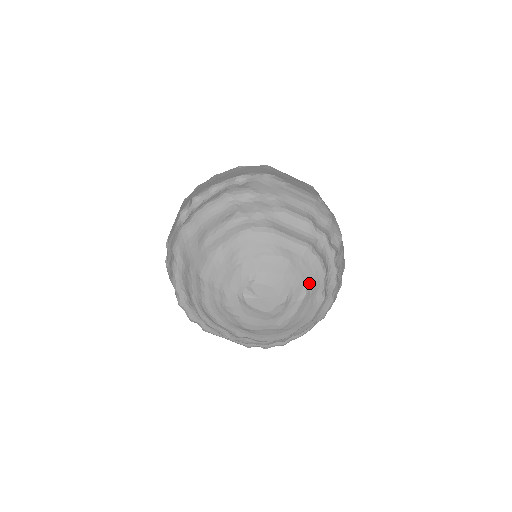
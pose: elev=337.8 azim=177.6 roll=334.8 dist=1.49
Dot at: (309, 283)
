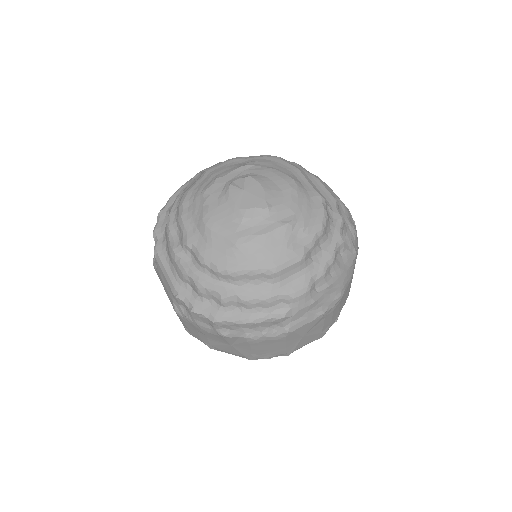
Dot at: (300, 219)
